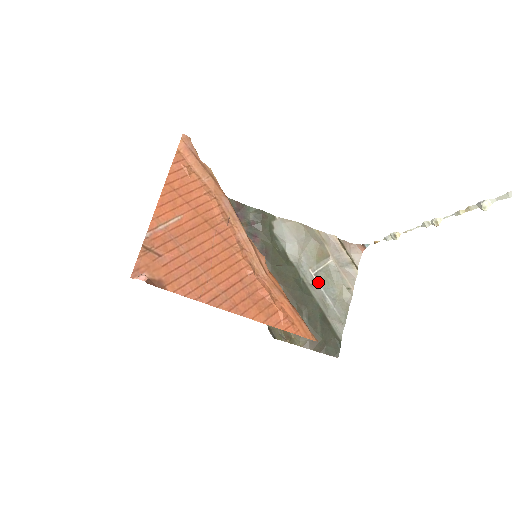
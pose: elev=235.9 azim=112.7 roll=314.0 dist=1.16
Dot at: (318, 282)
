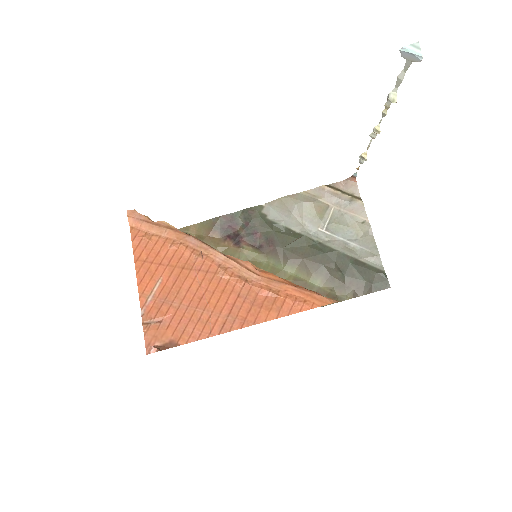
Dot at: (333, 234)
